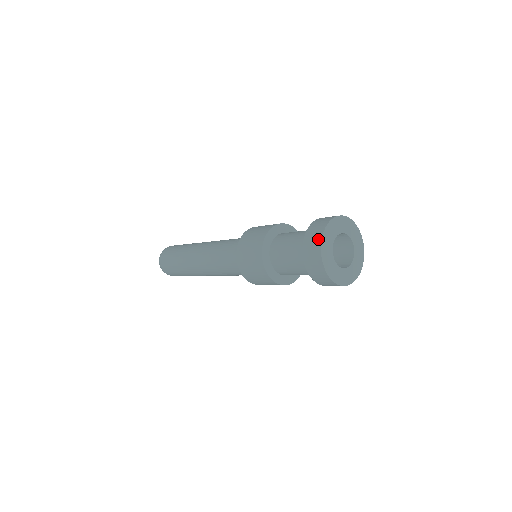
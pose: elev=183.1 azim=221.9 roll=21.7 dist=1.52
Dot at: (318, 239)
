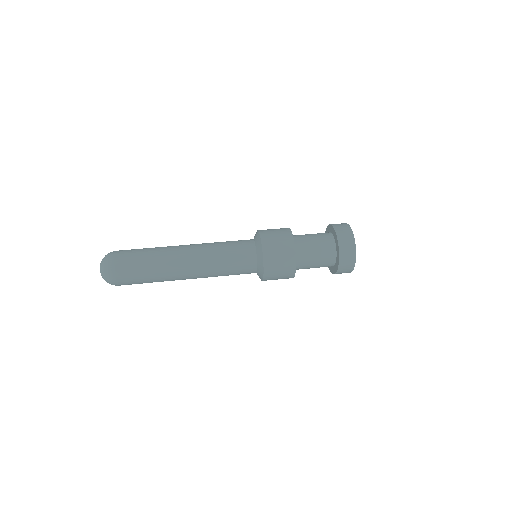
Dot at: (351, 269)
